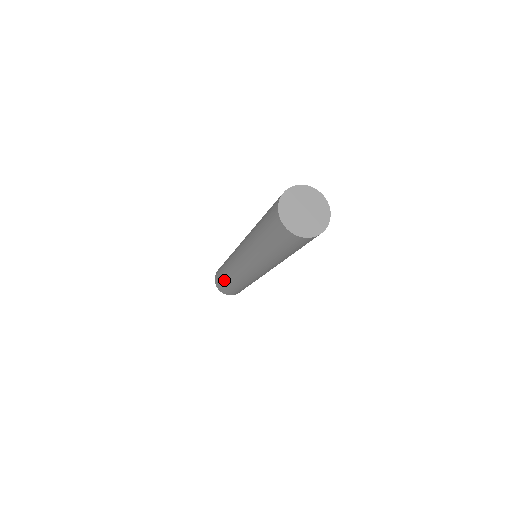
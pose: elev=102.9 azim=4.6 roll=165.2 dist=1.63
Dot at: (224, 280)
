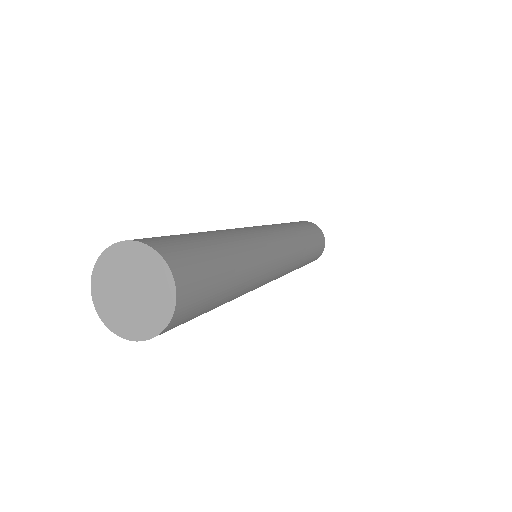
Dot at: occluded
